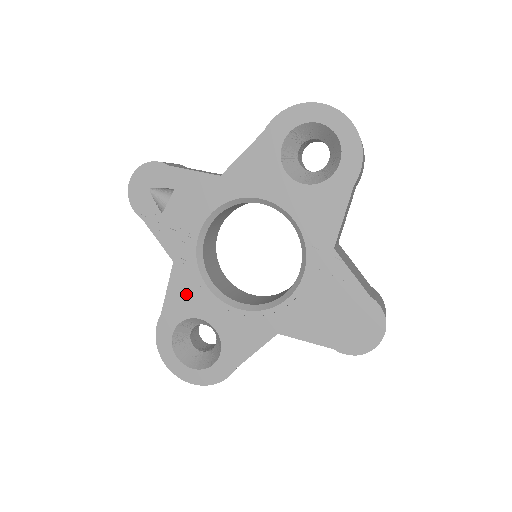
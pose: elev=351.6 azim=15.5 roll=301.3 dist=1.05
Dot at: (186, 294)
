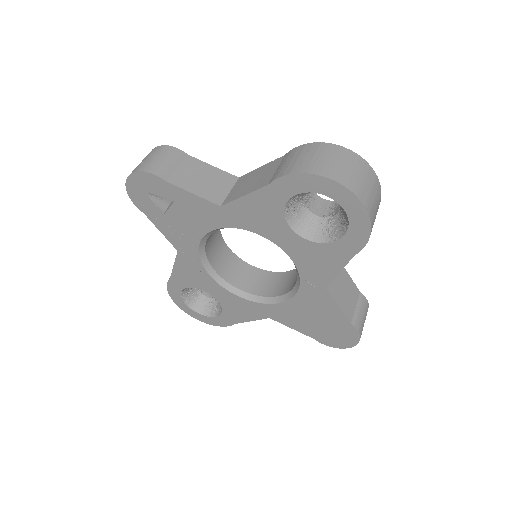
Dot at: (191, 274)
